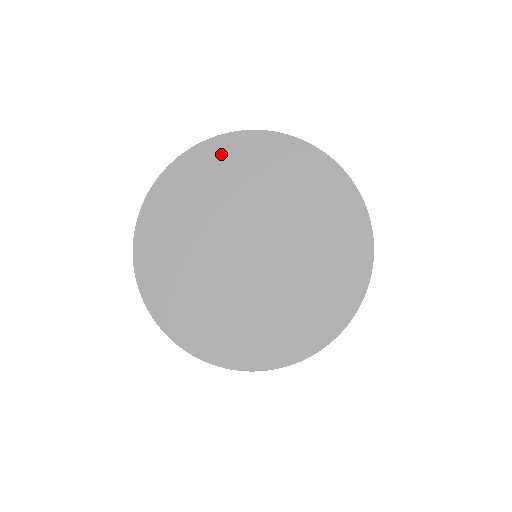
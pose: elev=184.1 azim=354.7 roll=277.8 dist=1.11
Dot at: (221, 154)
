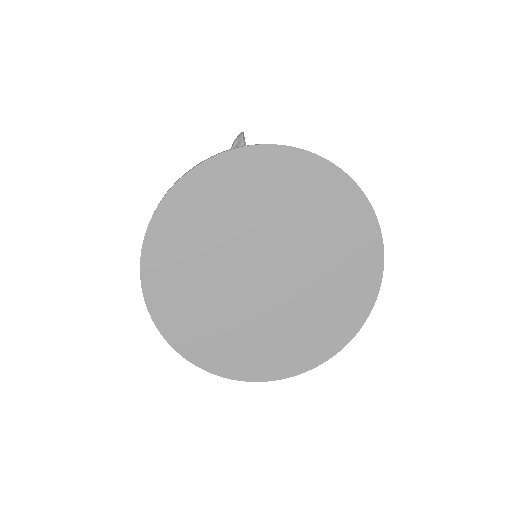
Dot at: (225, 175)
